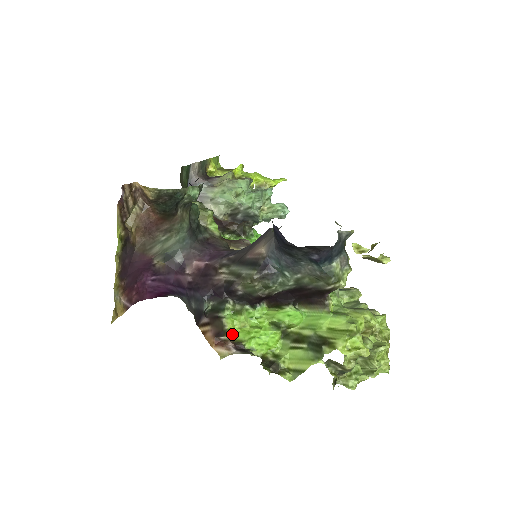
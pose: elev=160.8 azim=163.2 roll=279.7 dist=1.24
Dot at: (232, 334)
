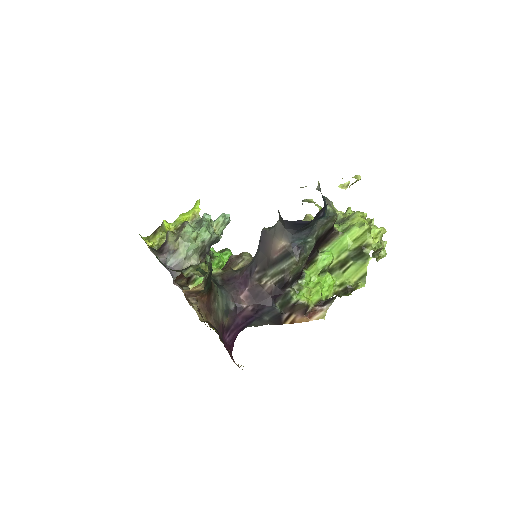
Dot at: (311, 303)
